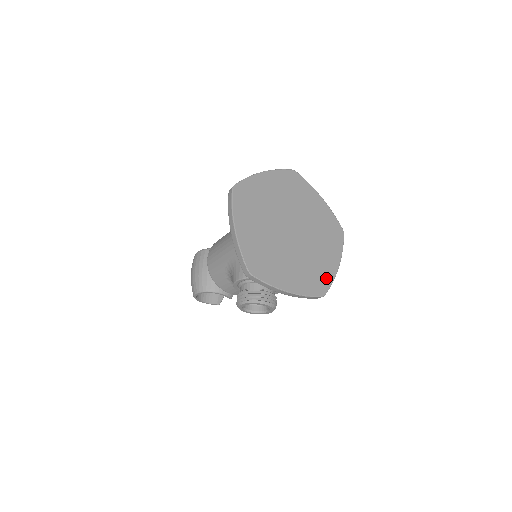
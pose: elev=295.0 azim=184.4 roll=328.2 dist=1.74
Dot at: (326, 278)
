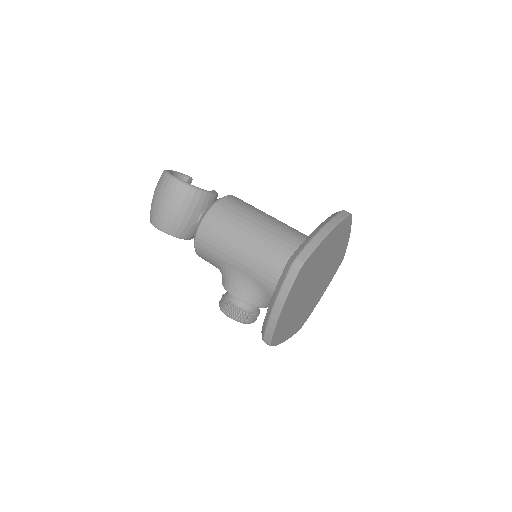
Dot at: (310, 312)
